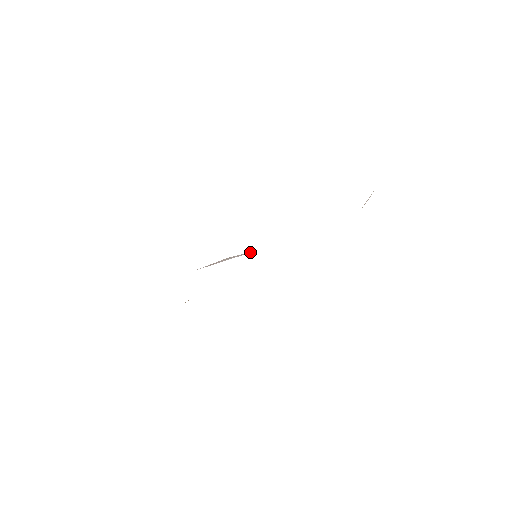
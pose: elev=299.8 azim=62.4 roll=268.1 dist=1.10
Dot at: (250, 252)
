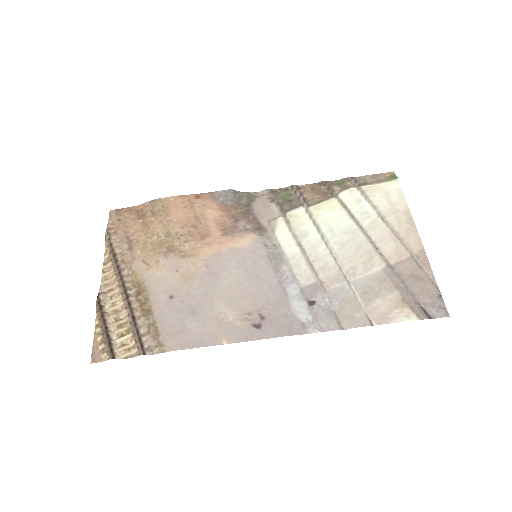
Dot at: (251, 264)
